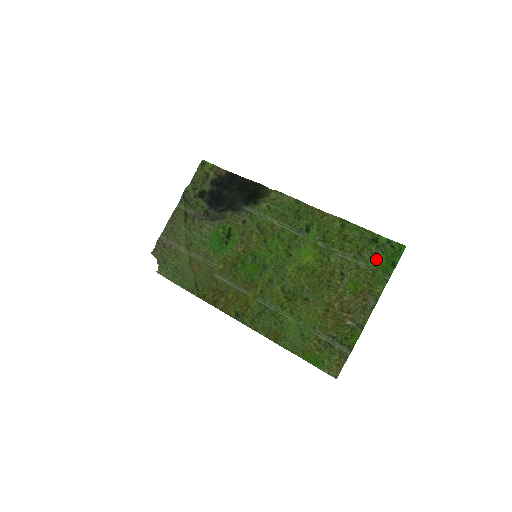
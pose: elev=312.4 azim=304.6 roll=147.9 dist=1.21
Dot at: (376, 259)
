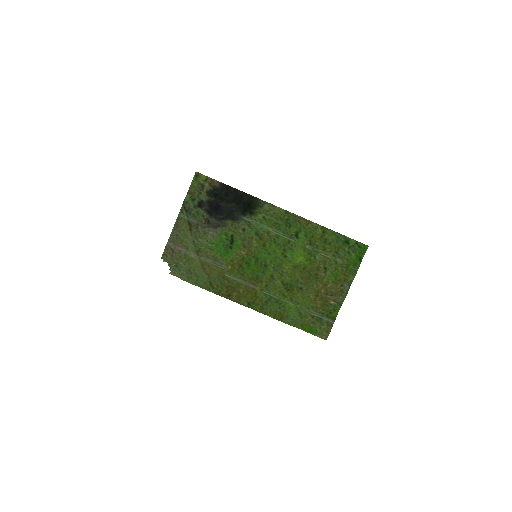
Dot at: (349, 256)
